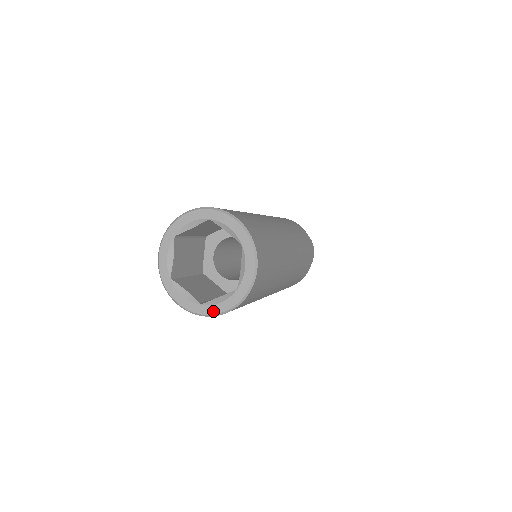
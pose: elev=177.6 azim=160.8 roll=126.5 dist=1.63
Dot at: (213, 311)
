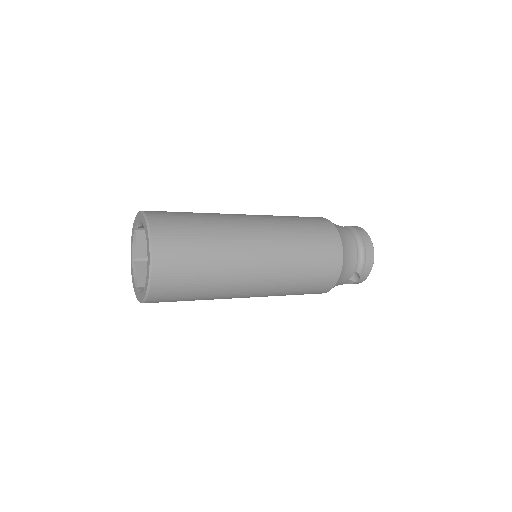
Dot at: (138, 298)
